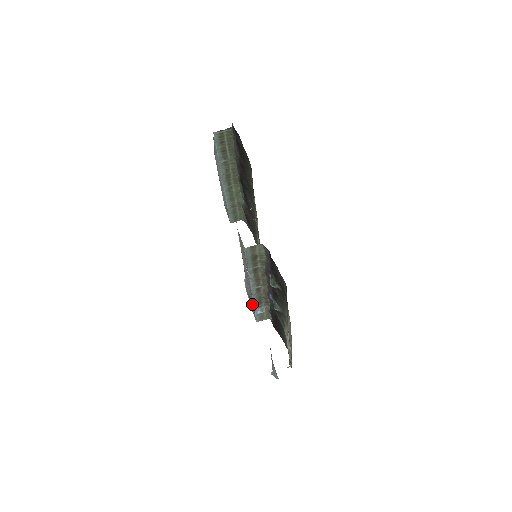
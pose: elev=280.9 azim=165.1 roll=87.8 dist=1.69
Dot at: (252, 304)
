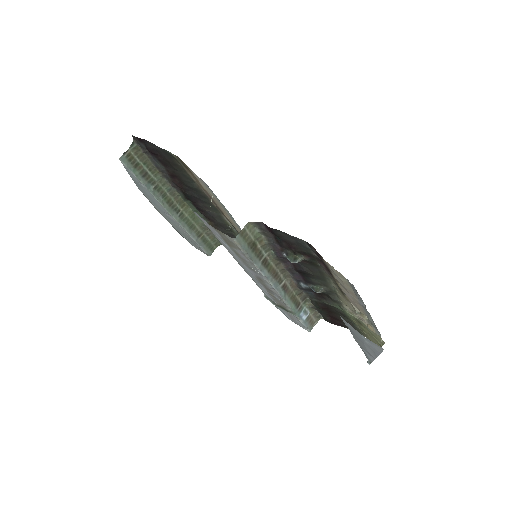
Dot at: (290, 312)
